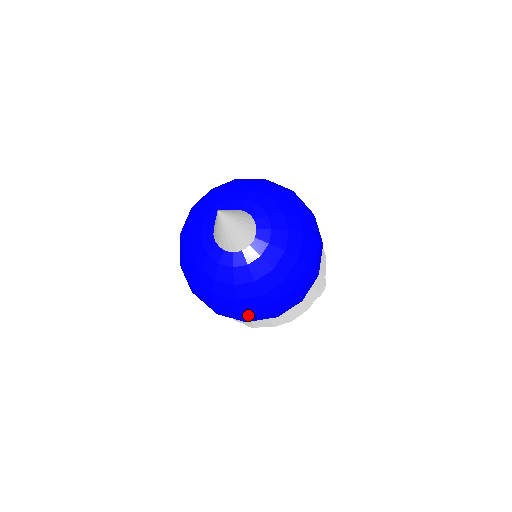
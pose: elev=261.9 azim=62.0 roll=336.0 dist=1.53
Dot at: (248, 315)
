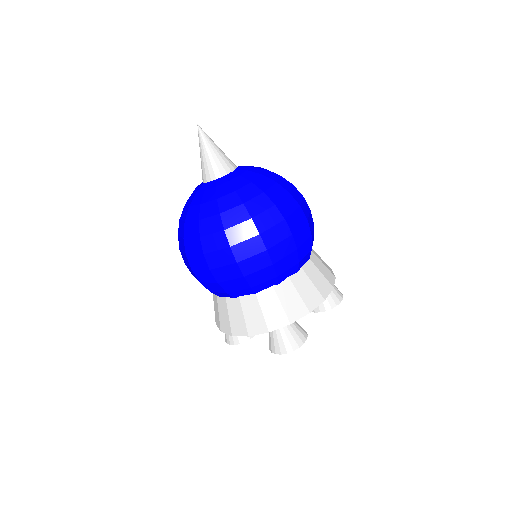
Dot at: (263, 226)
